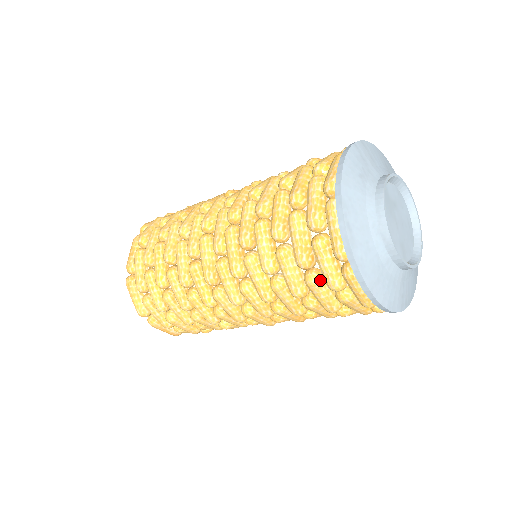
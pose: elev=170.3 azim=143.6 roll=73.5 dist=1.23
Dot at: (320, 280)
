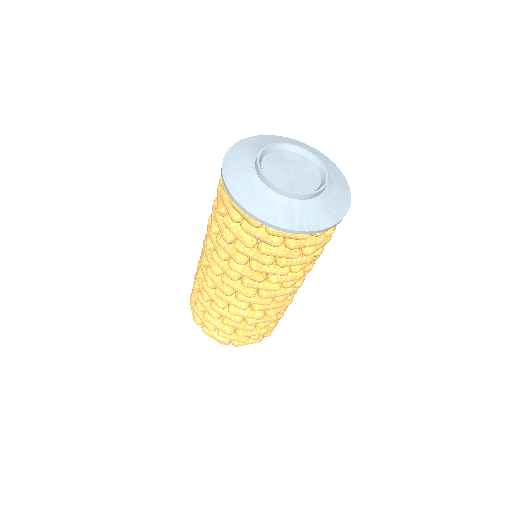
Dot at: (228, 218)
